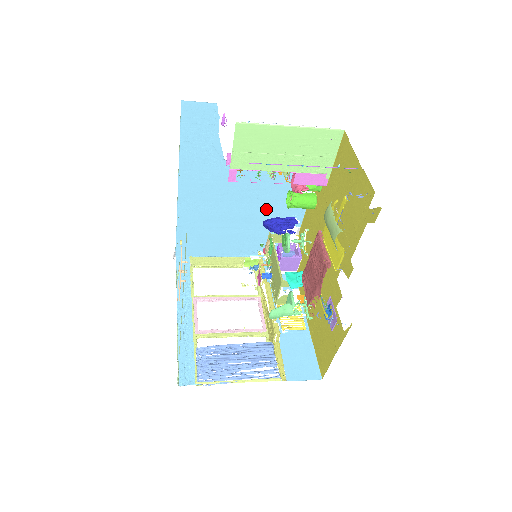
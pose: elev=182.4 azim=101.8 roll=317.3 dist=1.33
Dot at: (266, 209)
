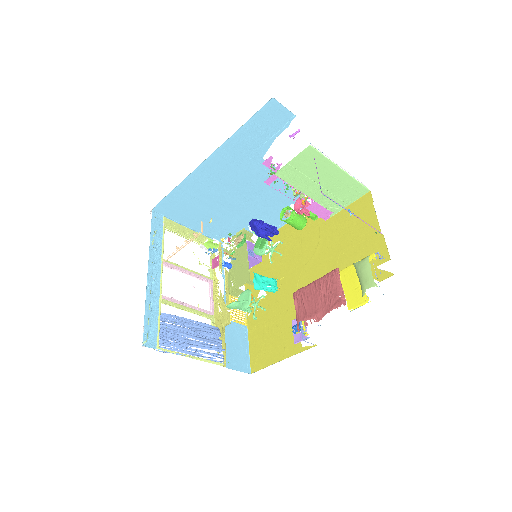
Dot at: (258, 210)
